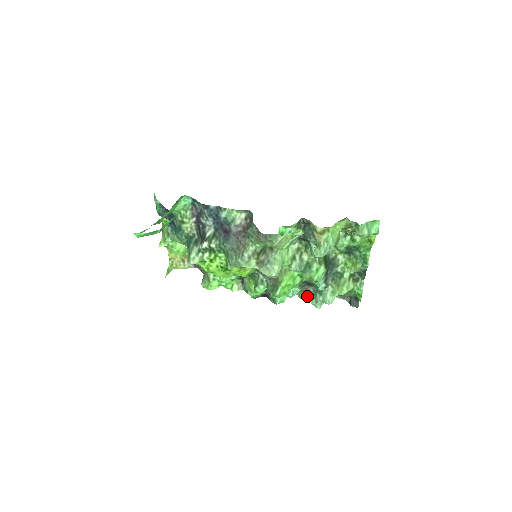
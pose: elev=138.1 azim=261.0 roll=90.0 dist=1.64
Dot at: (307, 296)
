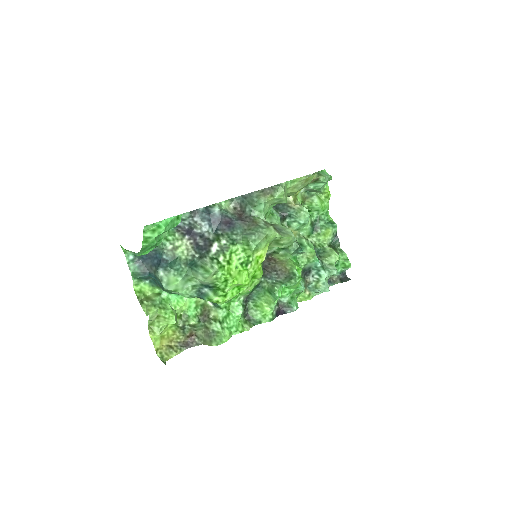
Dot at: (311, 291)
